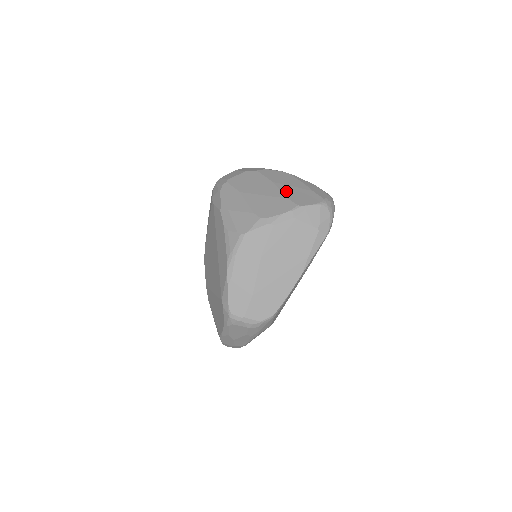
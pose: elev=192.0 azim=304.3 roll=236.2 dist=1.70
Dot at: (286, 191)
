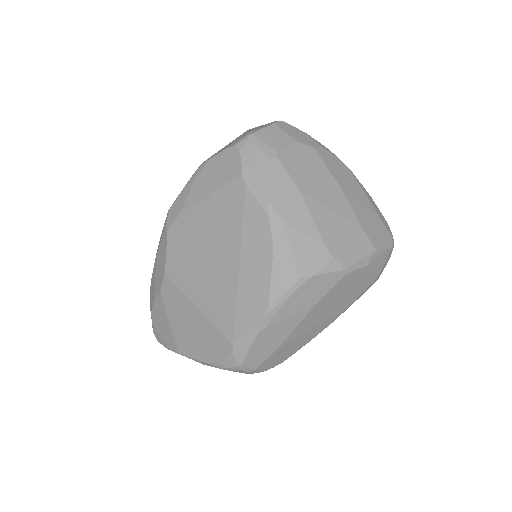
Dot at: (358, 212)
